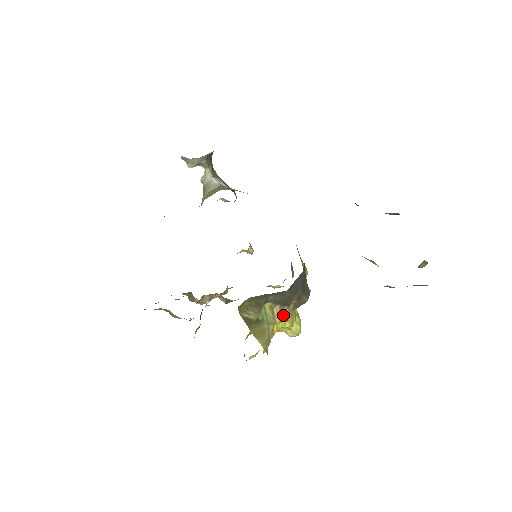
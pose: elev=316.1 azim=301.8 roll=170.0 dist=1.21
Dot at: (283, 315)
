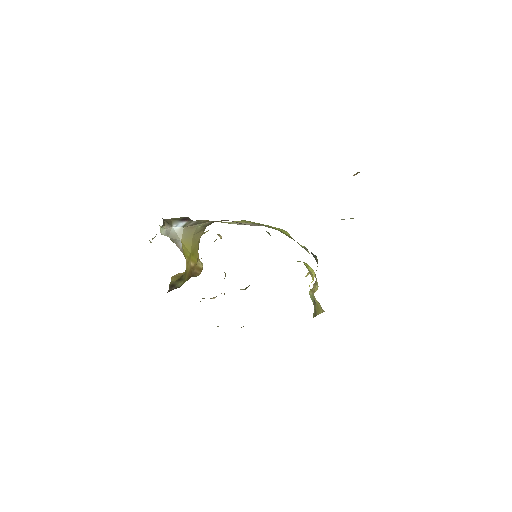
Dot at: (316, 284)
